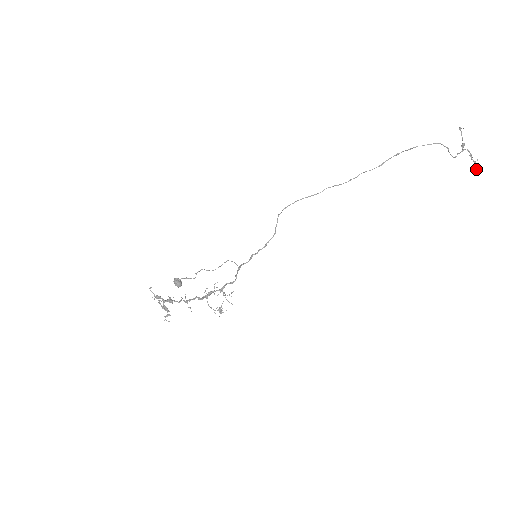
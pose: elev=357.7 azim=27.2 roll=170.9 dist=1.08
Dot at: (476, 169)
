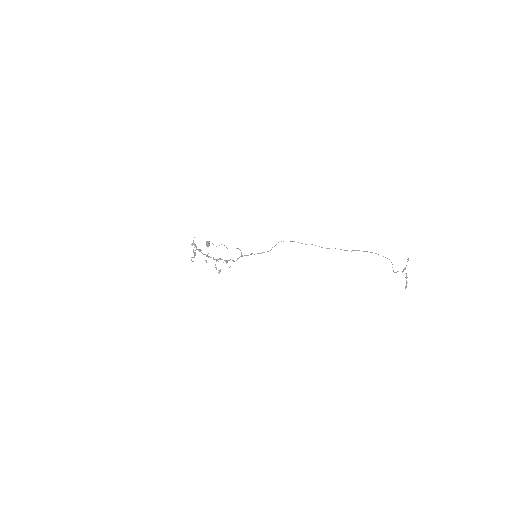
Dot at: (405, 287)
